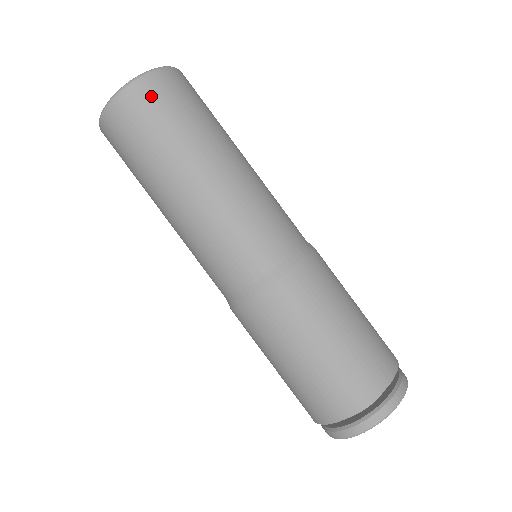
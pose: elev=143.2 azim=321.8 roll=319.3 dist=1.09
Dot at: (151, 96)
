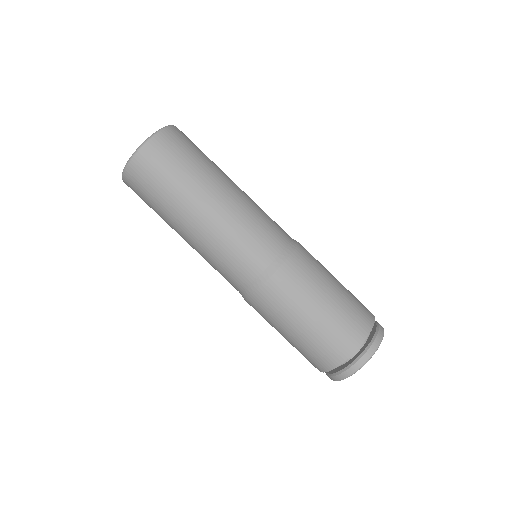
Dot at: (169, 145)
